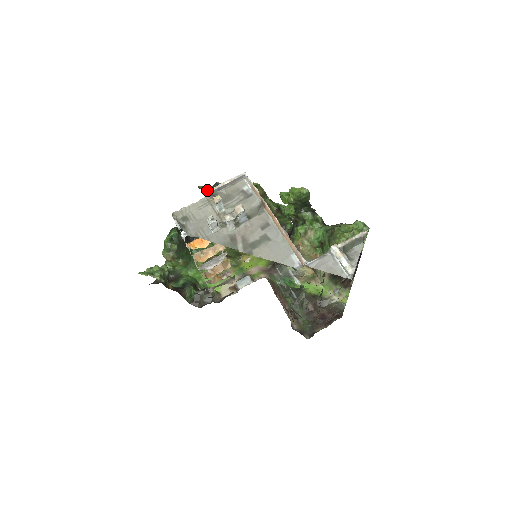
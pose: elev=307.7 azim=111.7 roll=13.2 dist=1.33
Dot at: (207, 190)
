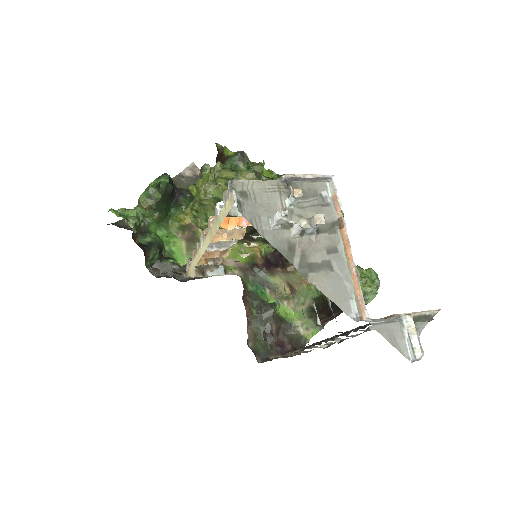
Dot at: (227, 153)
